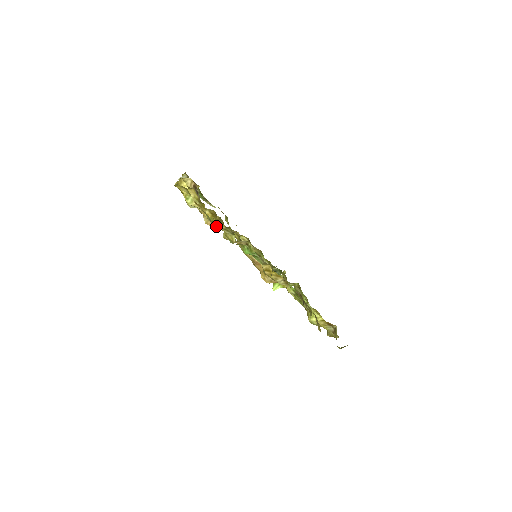
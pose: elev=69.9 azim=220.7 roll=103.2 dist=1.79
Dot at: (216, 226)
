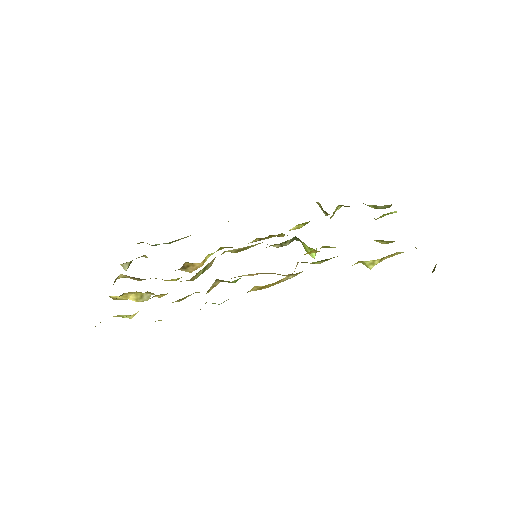
Dot at: occluded
